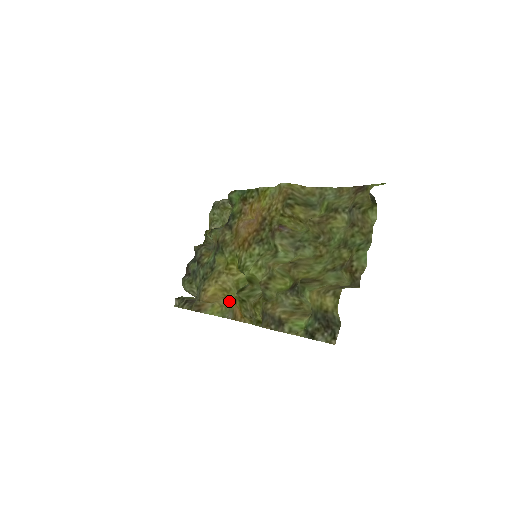
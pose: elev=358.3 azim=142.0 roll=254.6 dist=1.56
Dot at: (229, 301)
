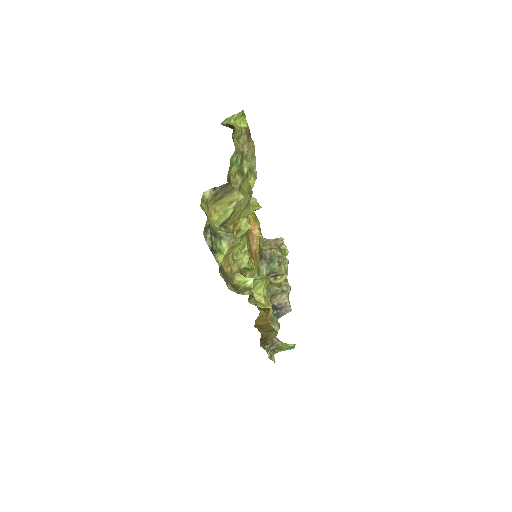
Dot at: occluded
